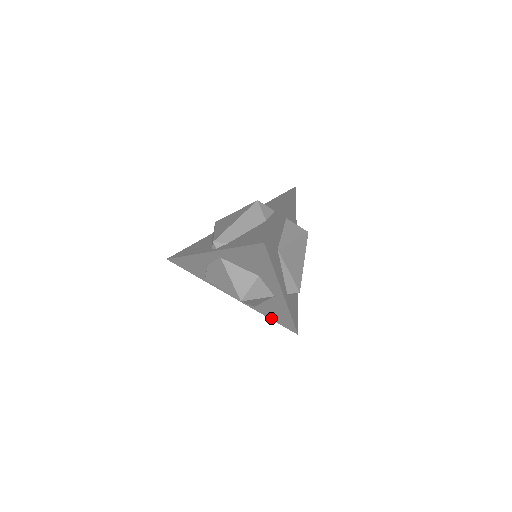
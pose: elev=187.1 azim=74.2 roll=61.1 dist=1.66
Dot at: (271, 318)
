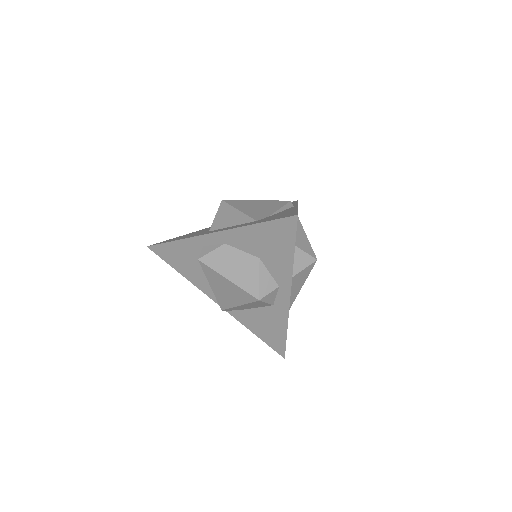
Dot at: occluded
